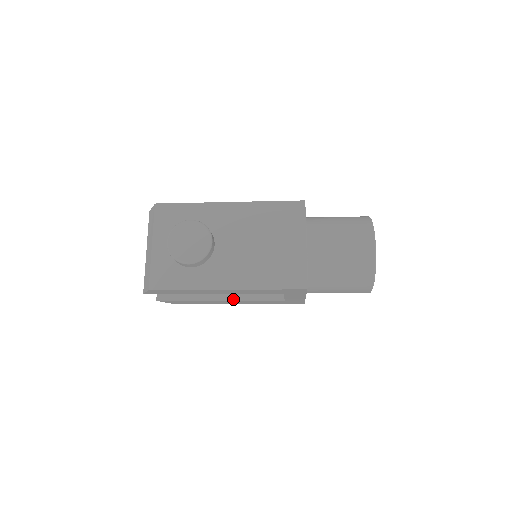
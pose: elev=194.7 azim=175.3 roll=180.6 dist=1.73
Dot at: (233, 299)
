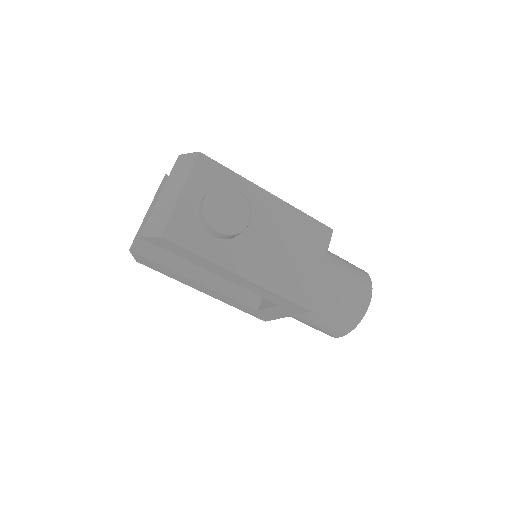
Dot at: (210, 287)
